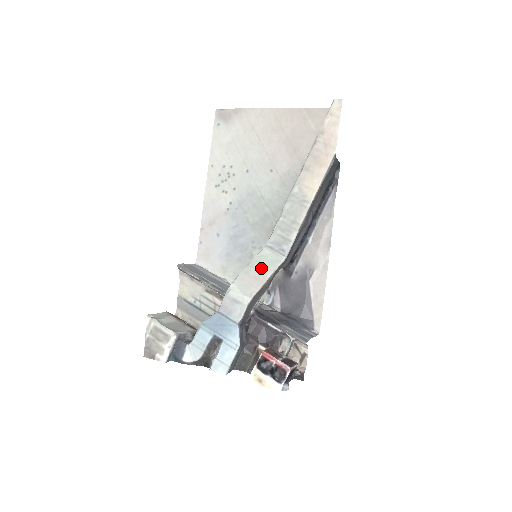
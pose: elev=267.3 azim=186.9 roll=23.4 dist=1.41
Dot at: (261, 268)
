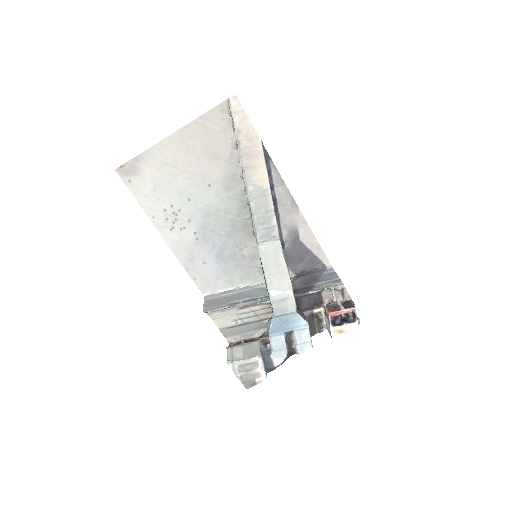
Dot at: (274, 262)
